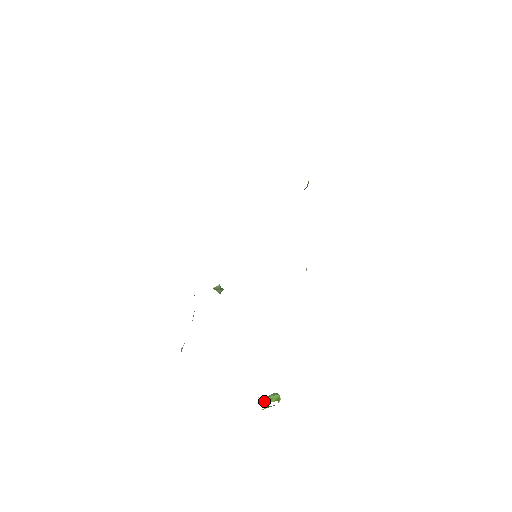
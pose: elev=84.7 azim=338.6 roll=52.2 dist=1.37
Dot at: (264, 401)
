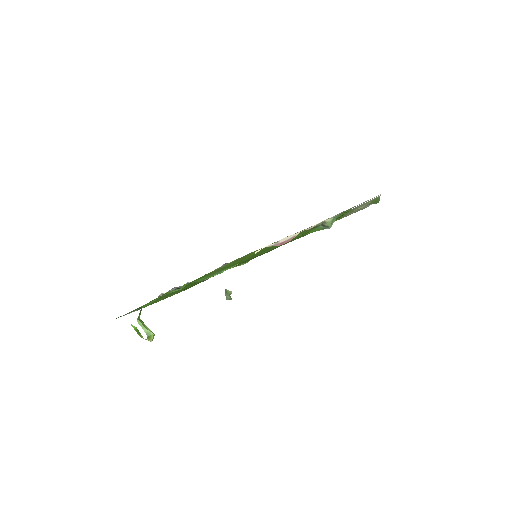
Dot at: (140, 321)
